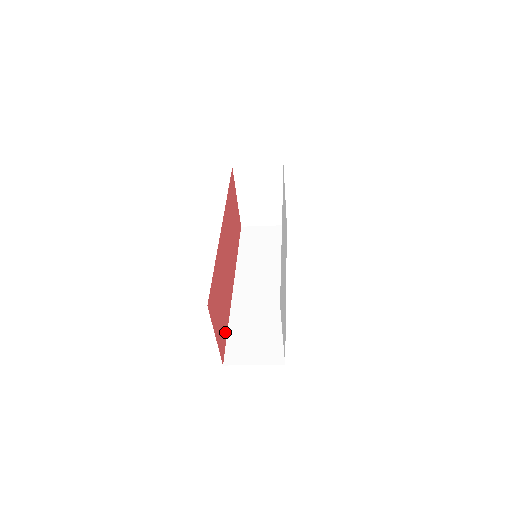
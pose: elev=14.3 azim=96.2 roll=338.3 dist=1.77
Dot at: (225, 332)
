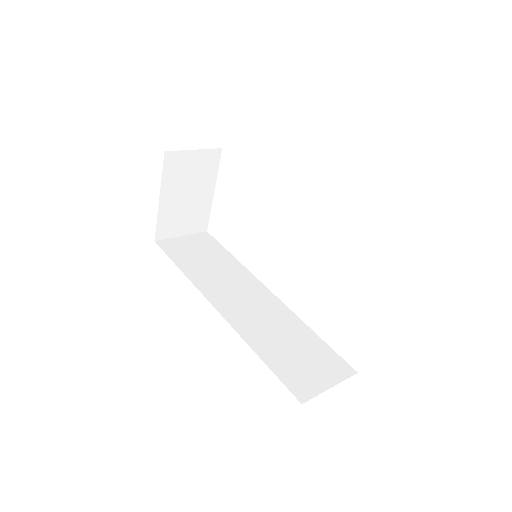
Dot at: occluded
